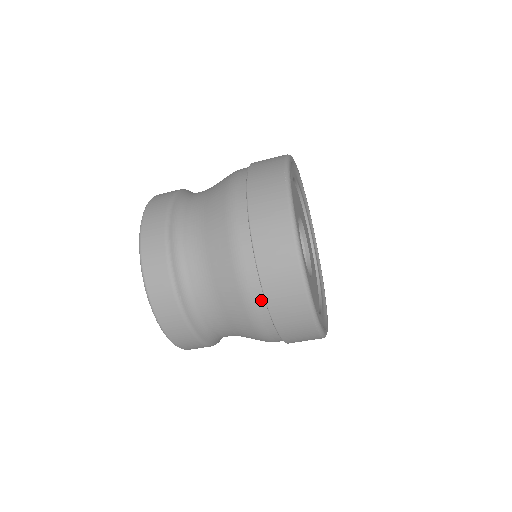
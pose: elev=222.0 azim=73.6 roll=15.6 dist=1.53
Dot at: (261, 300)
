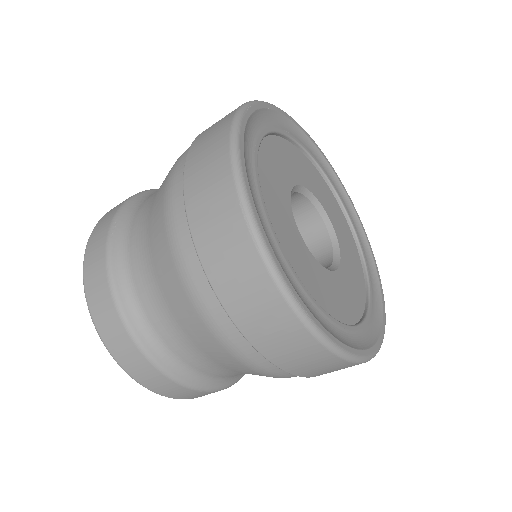
Dot at: (182, 199)
